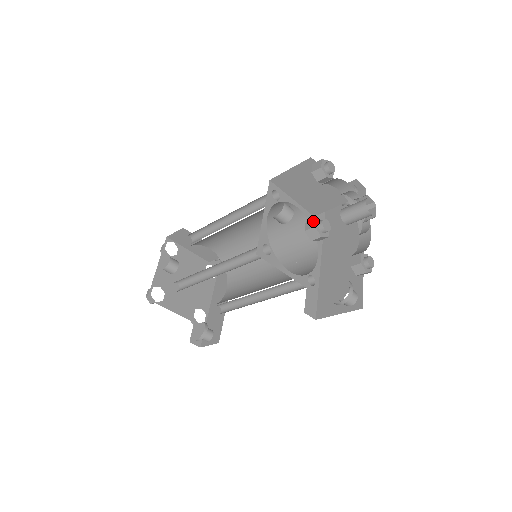
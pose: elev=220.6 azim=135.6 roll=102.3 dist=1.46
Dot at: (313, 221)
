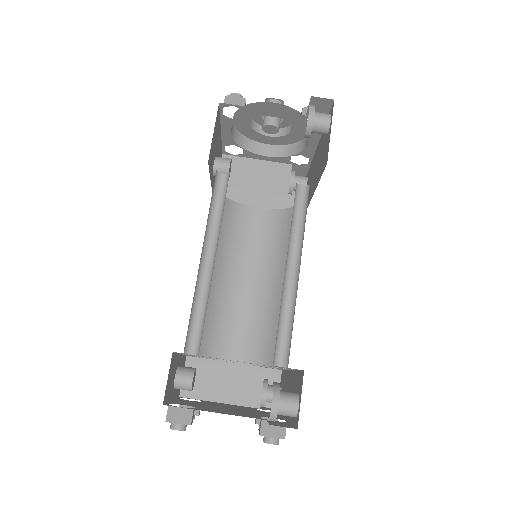
Dot at: occluded
